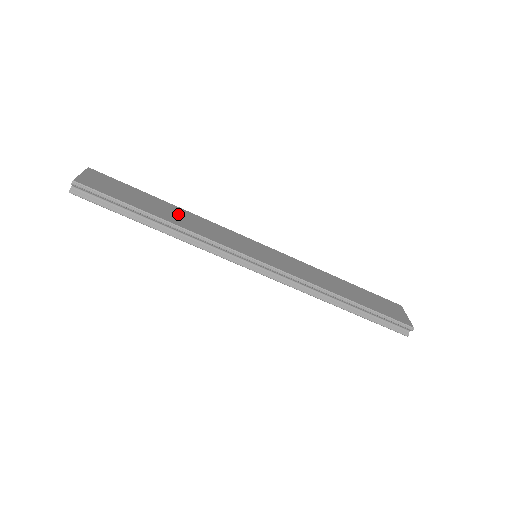
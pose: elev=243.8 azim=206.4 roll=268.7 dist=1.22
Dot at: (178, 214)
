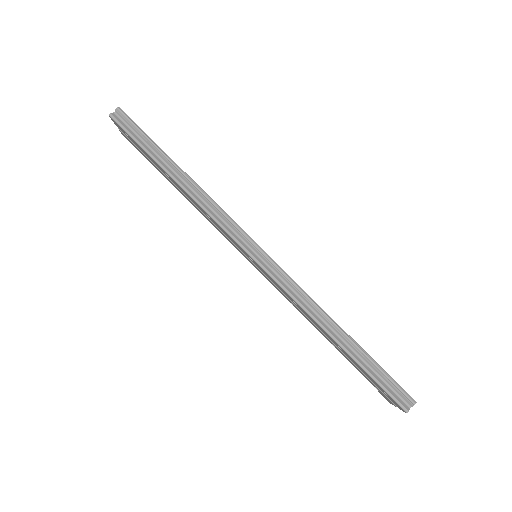
Dot at: occluded
